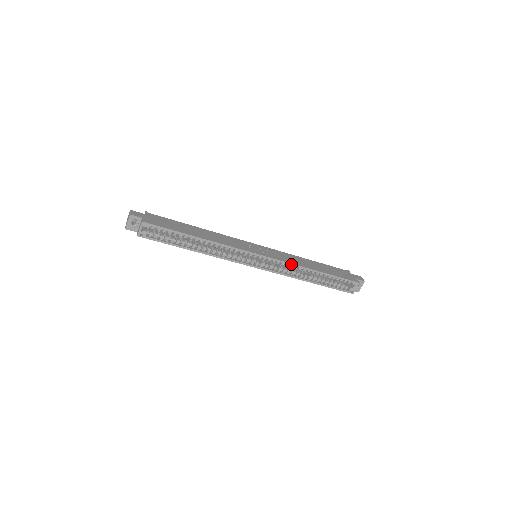
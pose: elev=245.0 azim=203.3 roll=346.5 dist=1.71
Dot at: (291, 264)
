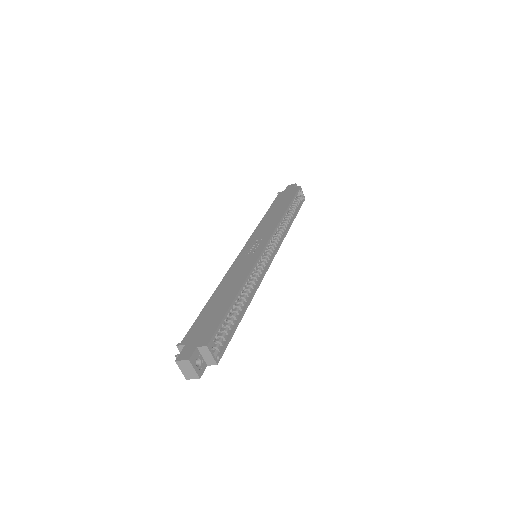
Dot at: (277, 226)
